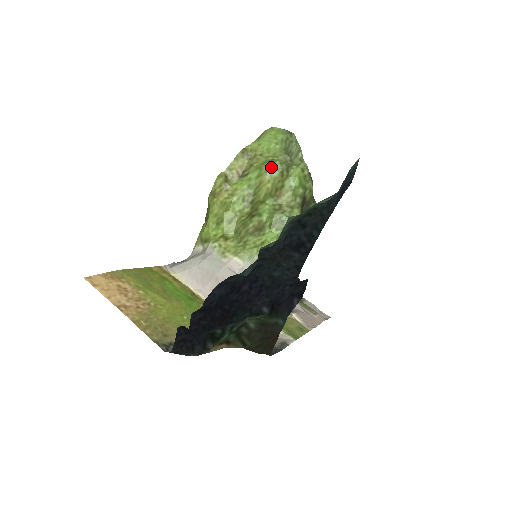
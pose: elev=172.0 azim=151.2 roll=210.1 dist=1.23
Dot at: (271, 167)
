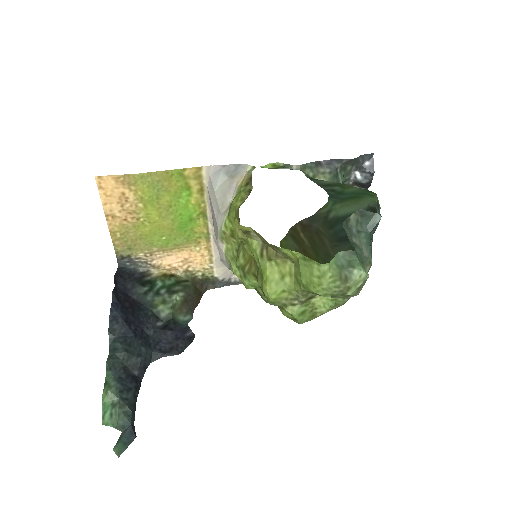
Dot at: (264, 293)
